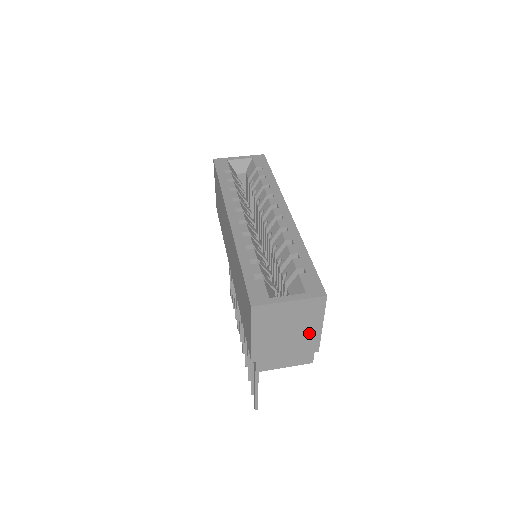
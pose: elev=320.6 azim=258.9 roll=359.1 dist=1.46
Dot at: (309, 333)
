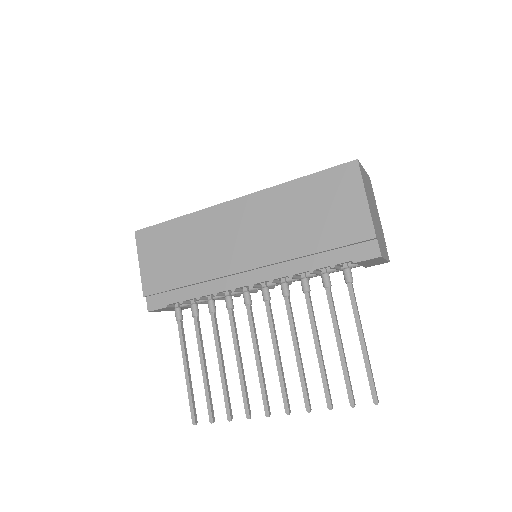
Dot at: (378, 217)
